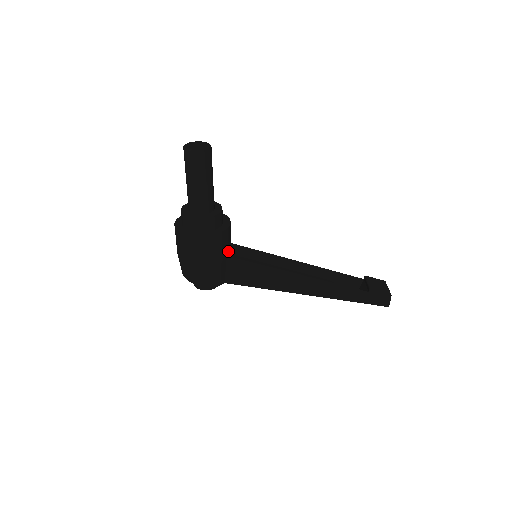
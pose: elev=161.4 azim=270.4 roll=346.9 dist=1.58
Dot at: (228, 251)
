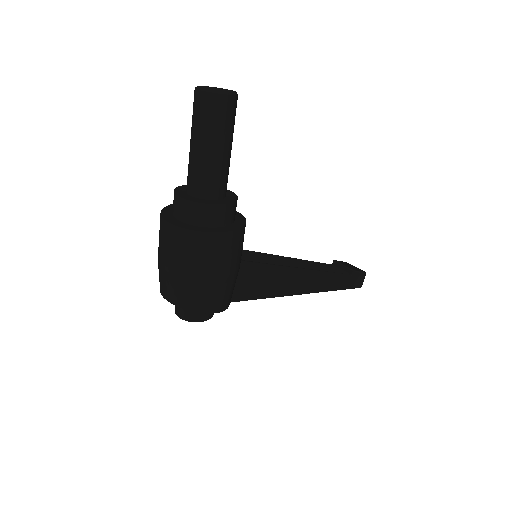
Dot at: occluded
